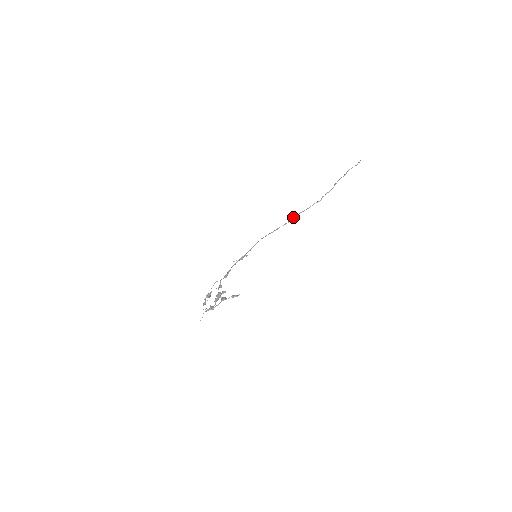
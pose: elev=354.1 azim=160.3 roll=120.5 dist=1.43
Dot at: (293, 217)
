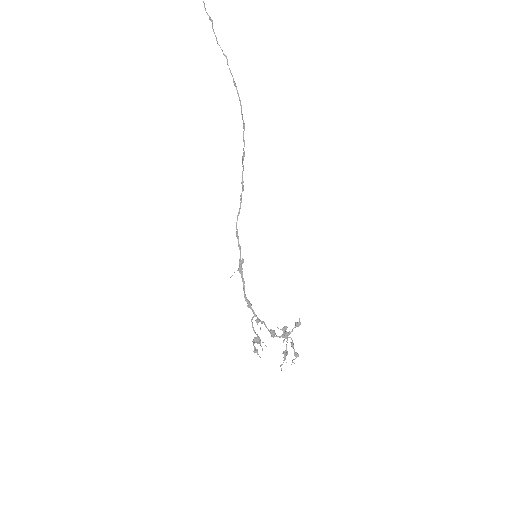
Dot at: (242, 172)
